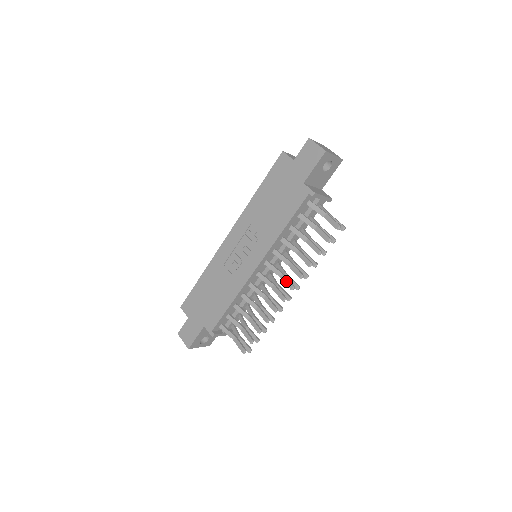
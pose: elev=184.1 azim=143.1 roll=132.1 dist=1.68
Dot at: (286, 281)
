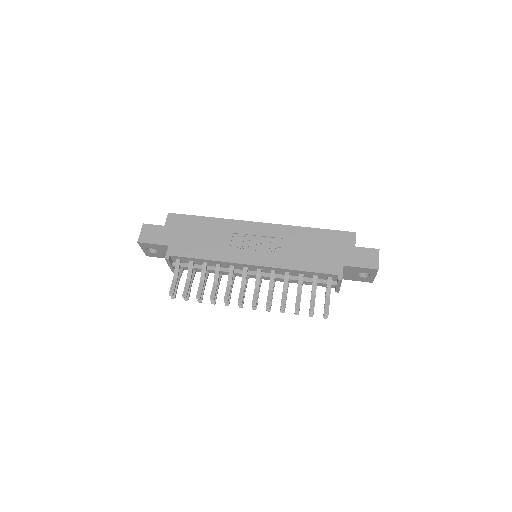
Dot at: (256, 296)
